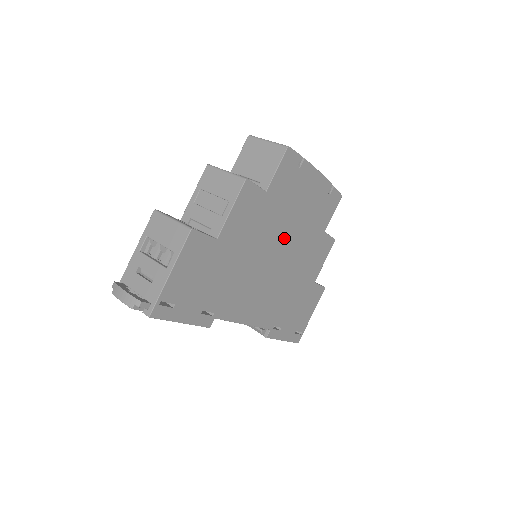
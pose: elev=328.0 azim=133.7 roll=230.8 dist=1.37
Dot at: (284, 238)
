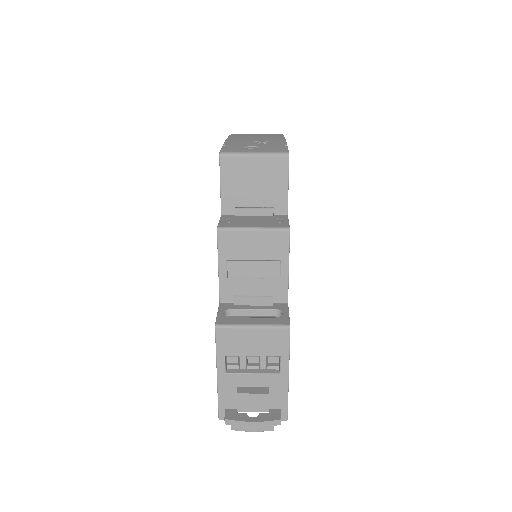
Dot at: occluded
